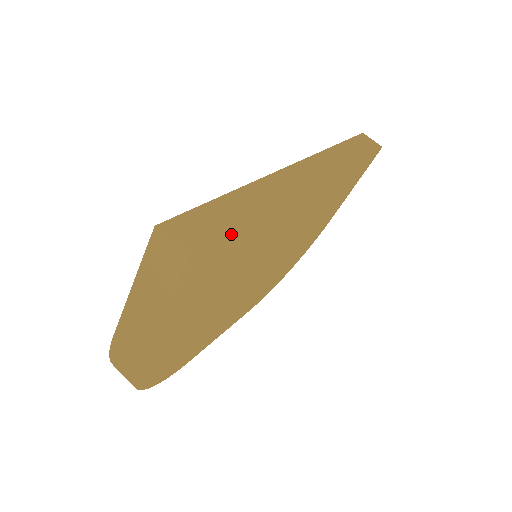
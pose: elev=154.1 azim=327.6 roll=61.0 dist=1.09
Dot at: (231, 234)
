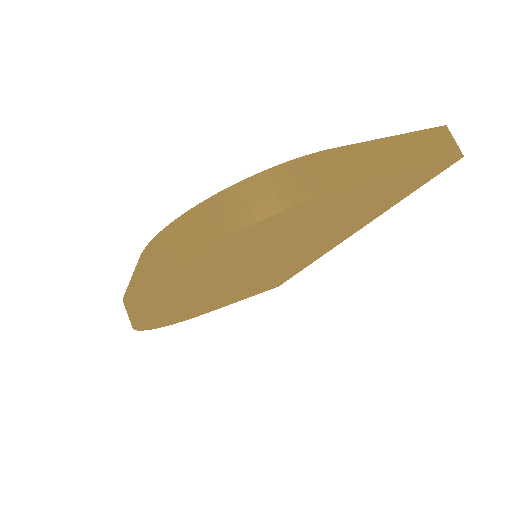
Dot at: occluded
